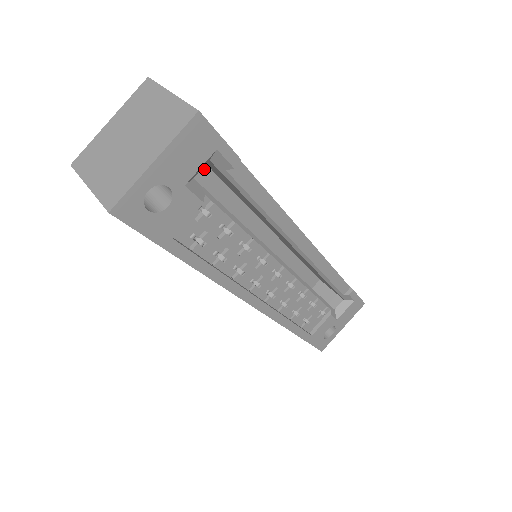
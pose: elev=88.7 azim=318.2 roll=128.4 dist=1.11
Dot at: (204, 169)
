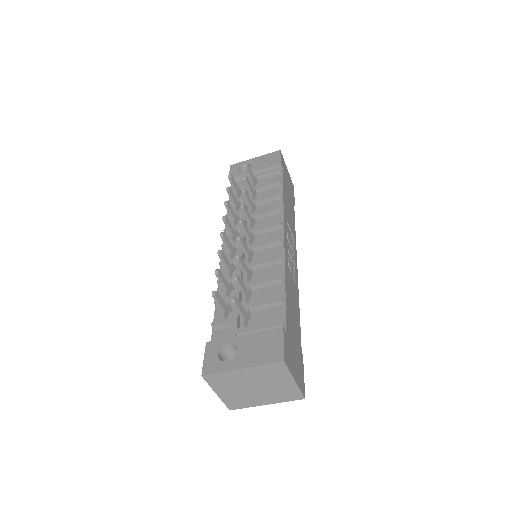
Dot at: occluded
